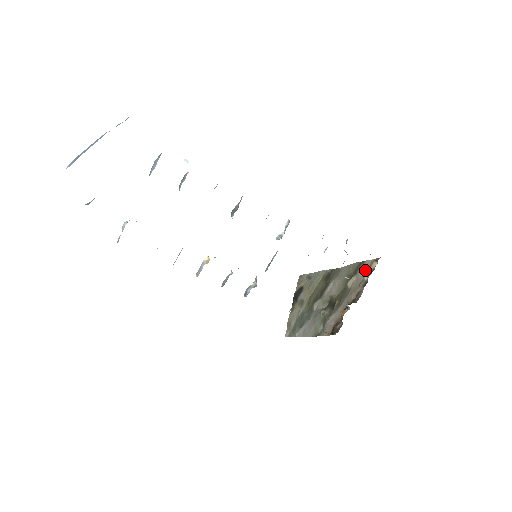
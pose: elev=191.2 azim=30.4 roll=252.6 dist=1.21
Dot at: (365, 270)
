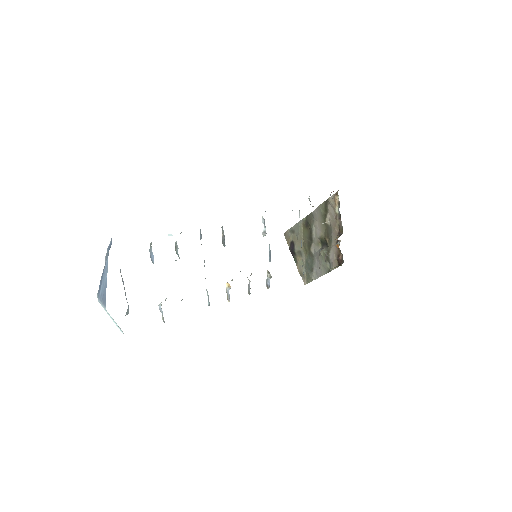
Dot at: (333, 206)
